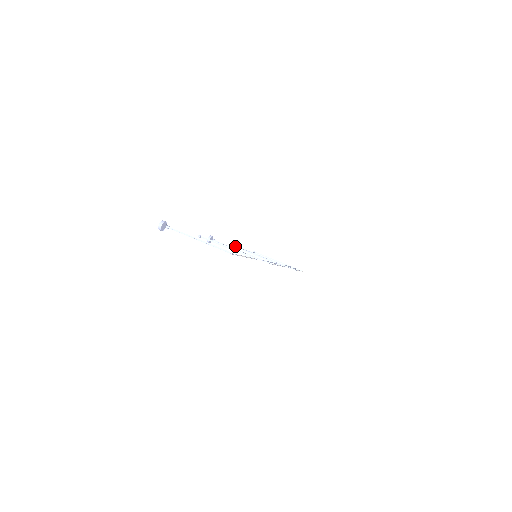
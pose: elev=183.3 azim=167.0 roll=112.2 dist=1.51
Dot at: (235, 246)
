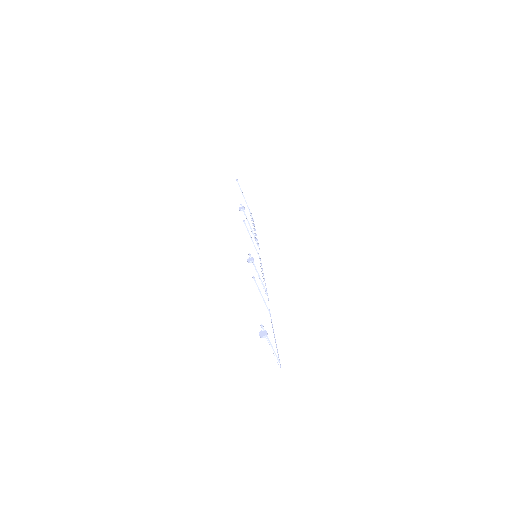
Dot at: (245, 223)
